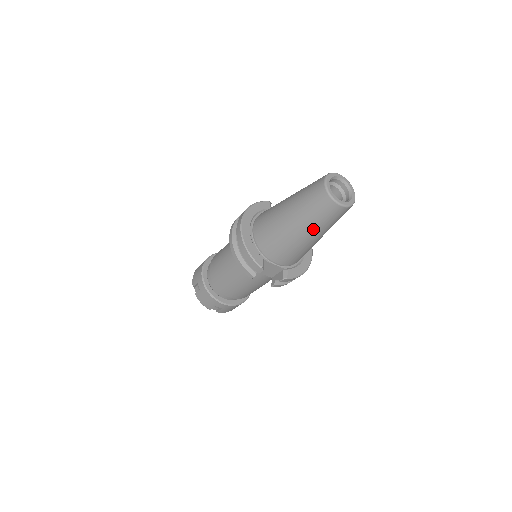
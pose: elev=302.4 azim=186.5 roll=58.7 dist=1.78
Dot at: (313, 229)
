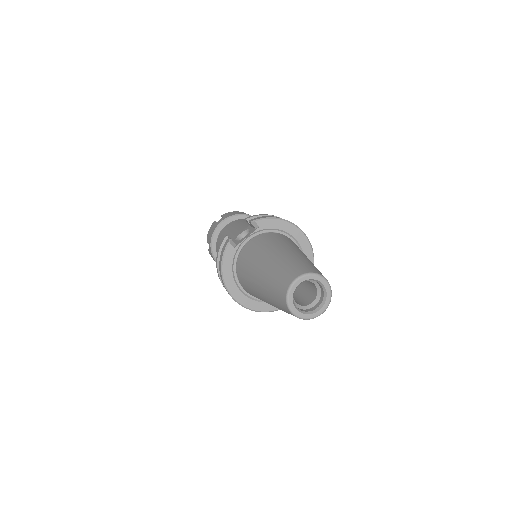
Dot at: occluded
